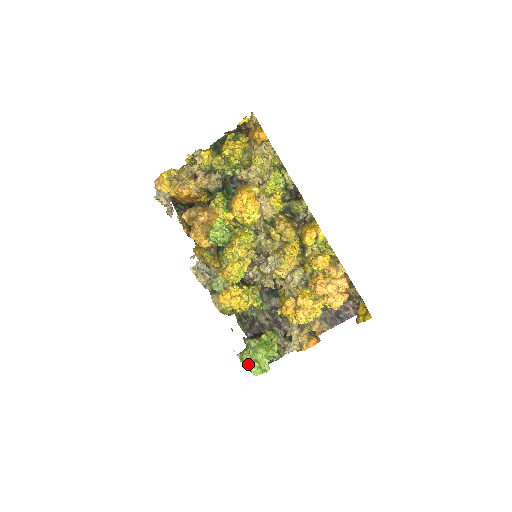
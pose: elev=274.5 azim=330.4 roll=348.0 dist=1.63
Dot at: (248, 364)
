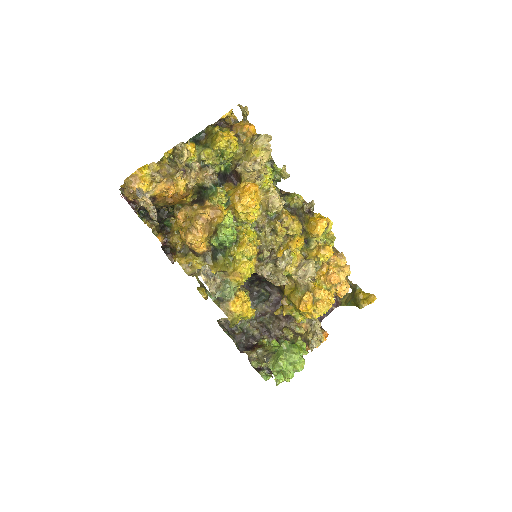
Dot at: (283, 370)
